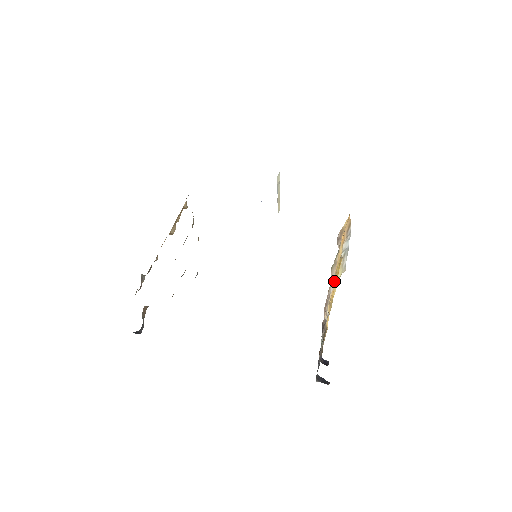
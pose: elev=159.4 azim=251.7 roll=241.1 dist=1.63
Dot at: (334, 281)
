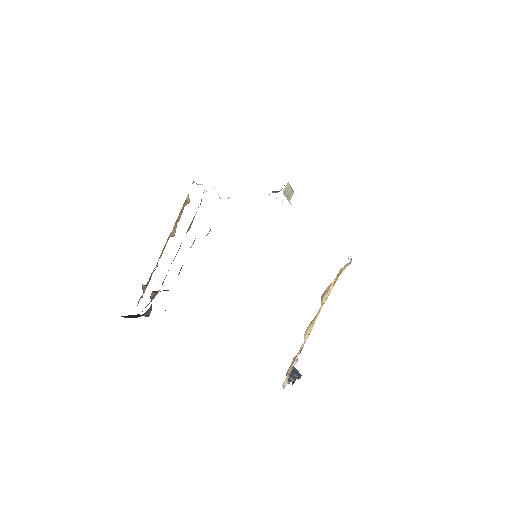
Dot at: (320, 309)
